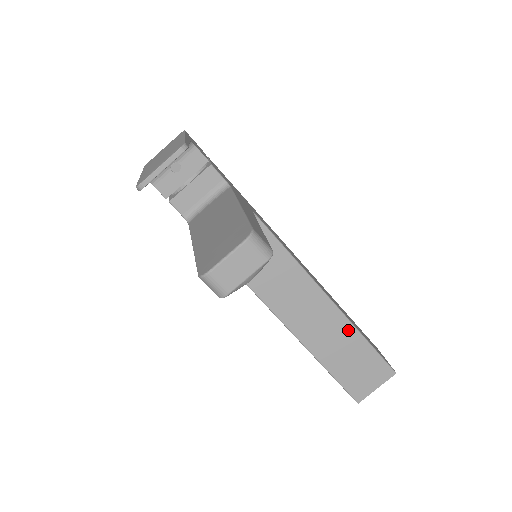
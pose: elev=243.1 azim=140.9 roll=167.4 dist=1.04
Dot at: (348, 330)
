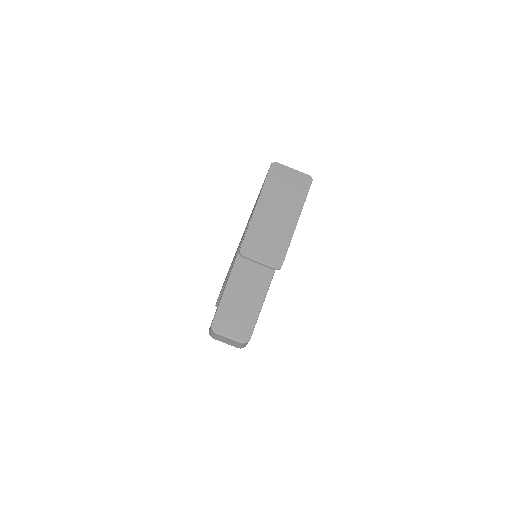
Dot at: occluded
